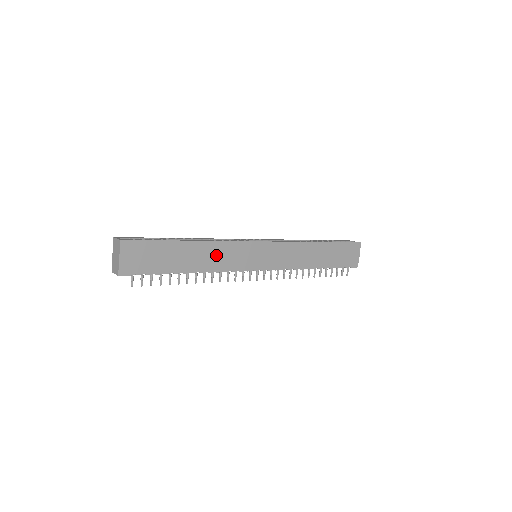
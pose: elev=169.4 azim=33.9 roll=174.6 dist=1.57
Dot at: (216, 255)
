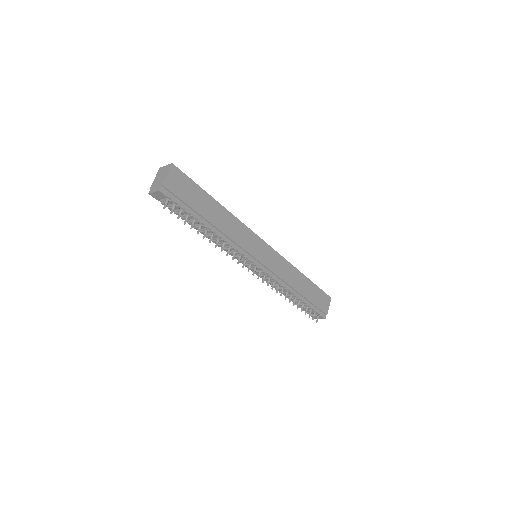
Dot at: (232, 228)
